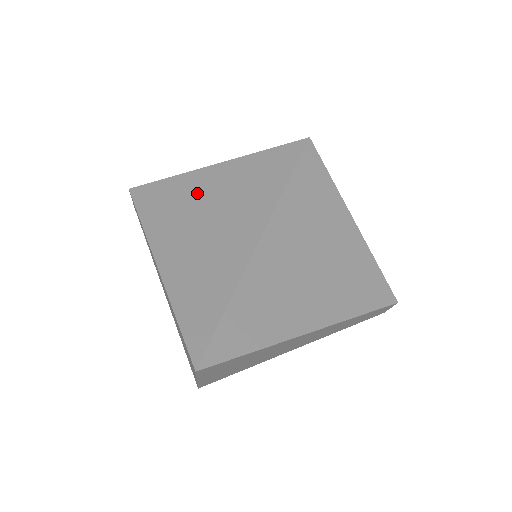
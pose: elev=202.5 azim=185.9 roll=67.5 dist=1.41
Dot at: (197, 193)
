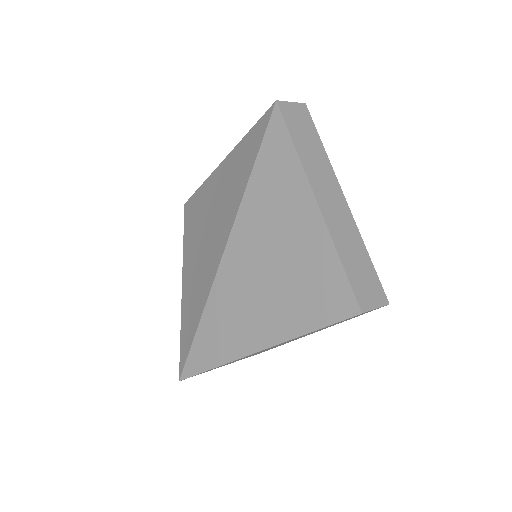
Dot at: (205, 207)
